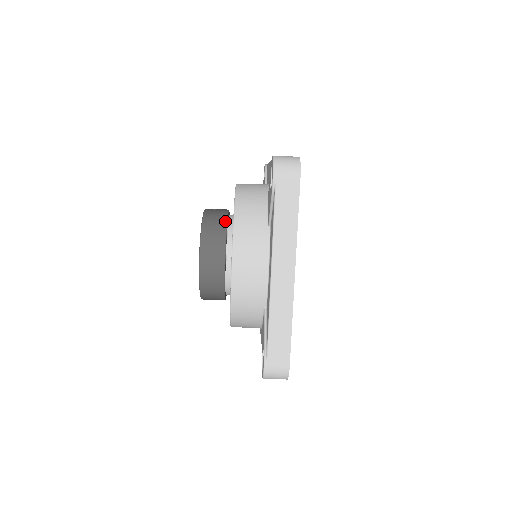
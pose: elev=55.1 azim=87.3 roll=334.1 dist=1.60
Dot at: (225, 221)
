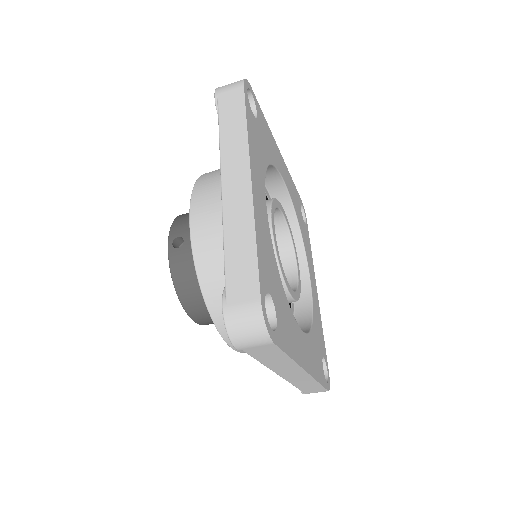
Dot at: occluded
